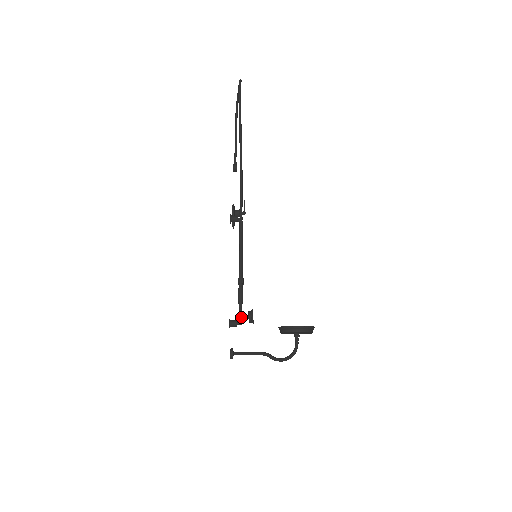
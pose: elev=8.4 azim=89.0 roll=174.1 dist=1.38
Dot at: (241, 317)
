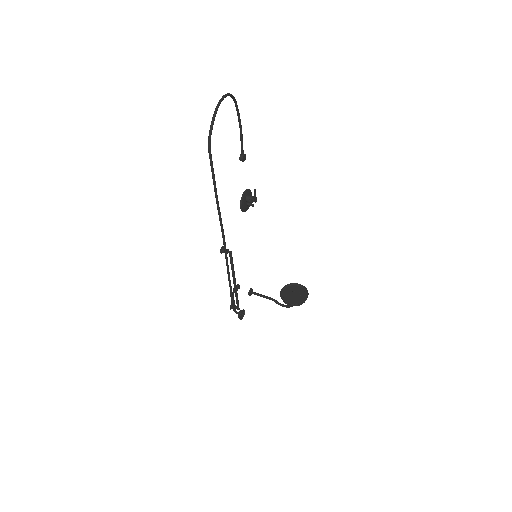
Dot at: (238, 307)
